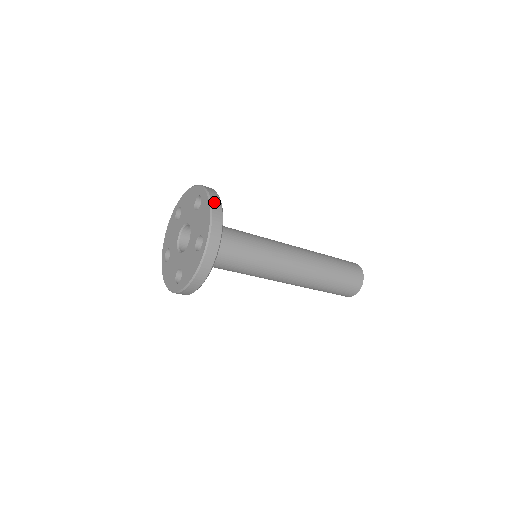
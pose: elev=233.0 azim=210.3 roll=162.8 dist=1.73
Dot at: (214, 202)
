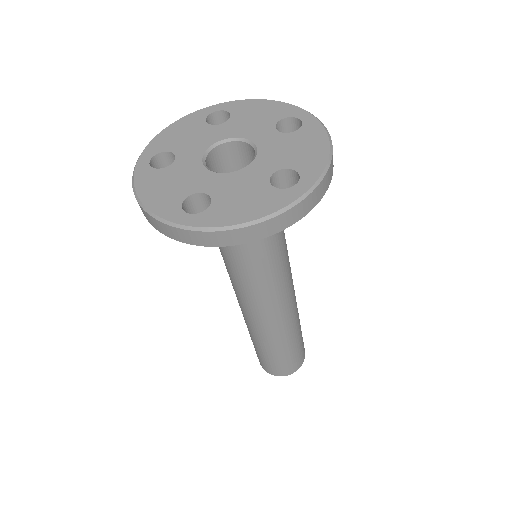
Dot at: (331, 141)
